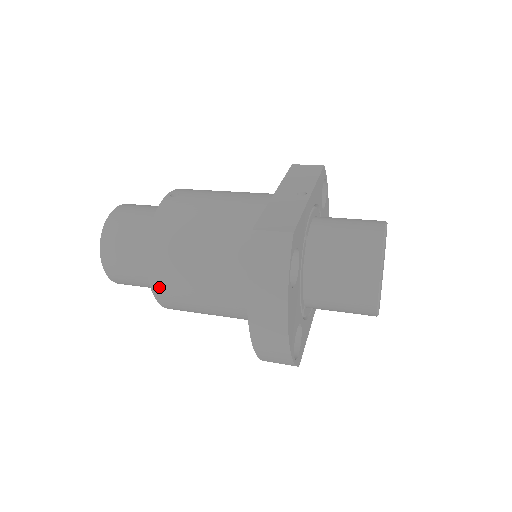
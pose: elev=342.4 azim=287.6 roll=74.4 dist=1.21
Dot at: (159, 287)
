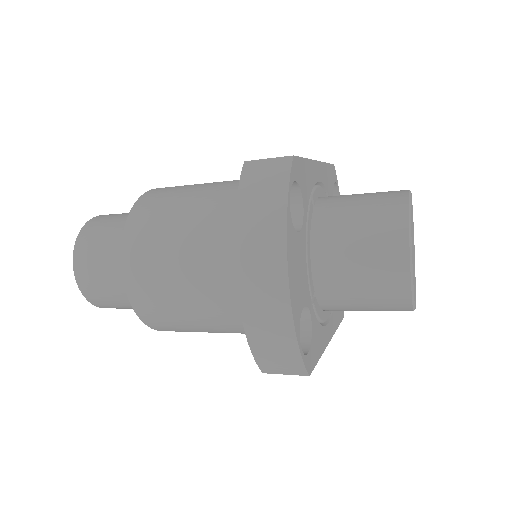
Dot at: (133, 275)
